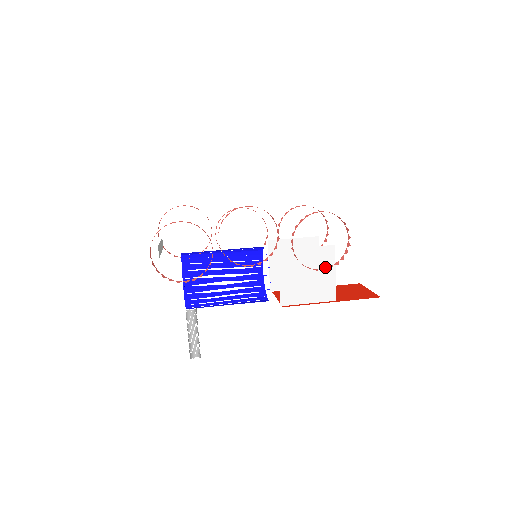
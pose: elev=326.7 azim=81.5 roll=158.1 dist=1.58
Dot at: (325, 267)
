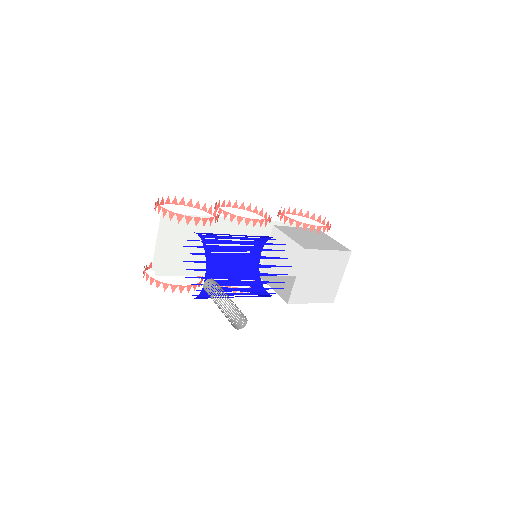
Dot at: (322, 236)
